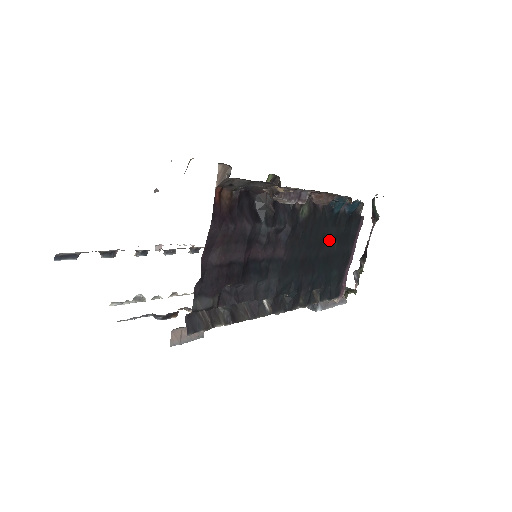
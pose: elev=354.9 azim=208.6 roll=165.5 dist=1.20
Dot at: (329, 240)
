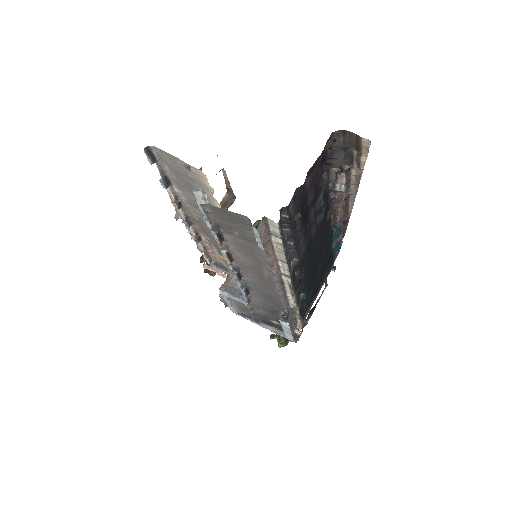
Dot at: (321, 259)
